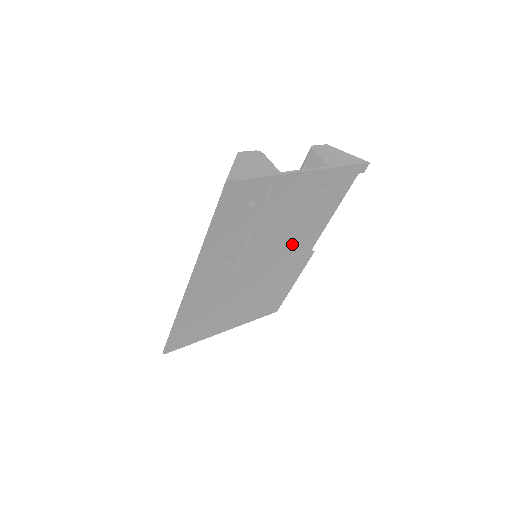
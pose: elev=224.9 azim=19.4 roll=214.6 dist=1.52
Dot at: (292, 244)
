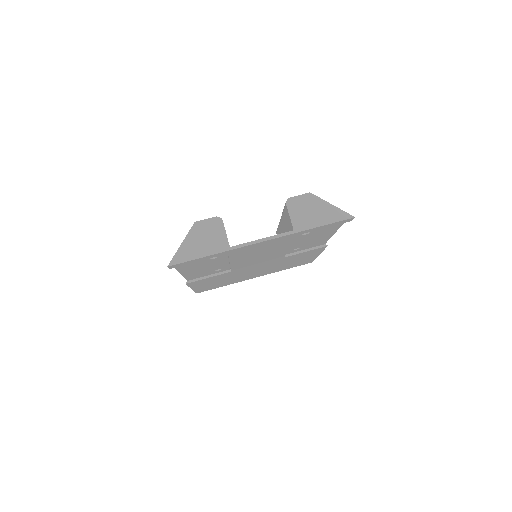
Dot at: (293, 249)
